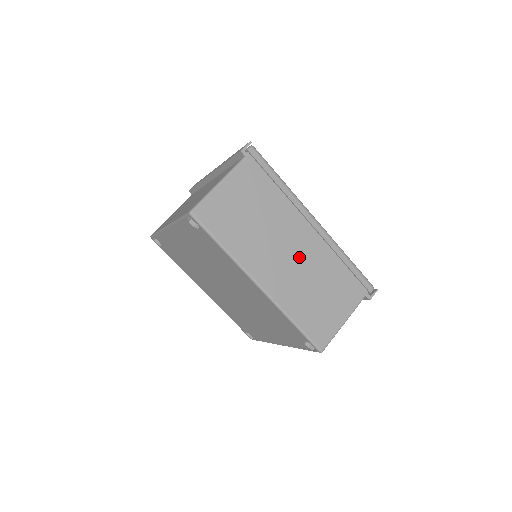
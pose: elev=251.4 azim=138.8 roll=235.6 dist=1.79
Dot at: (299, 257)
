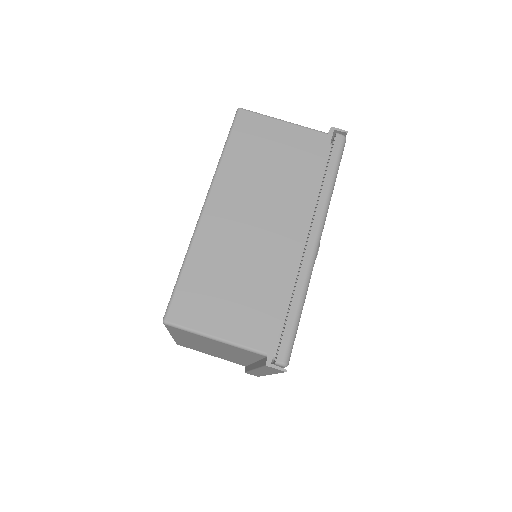
Dot at: (263, 237)
